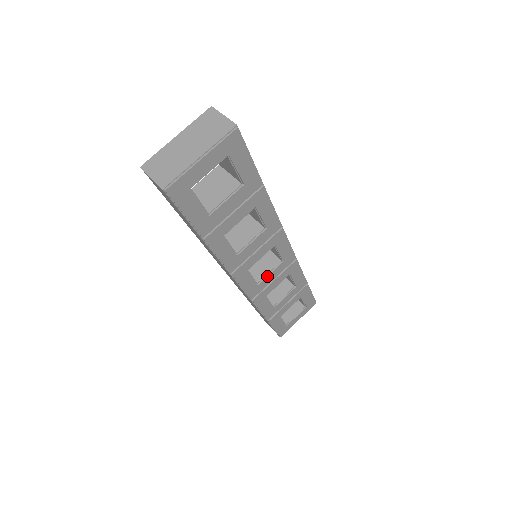
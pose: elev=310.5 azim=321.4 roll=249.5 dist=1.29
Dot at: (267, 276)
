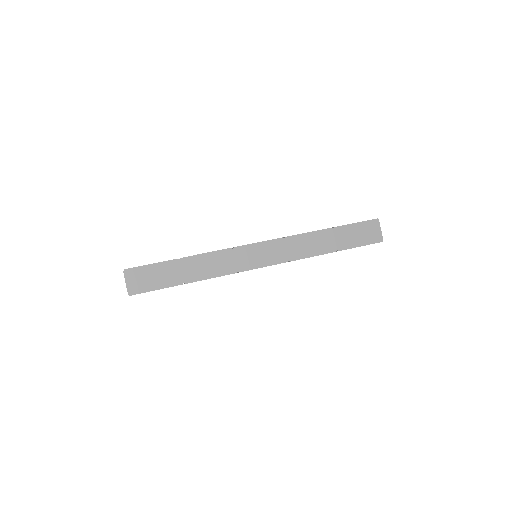
Dot at: occluded
